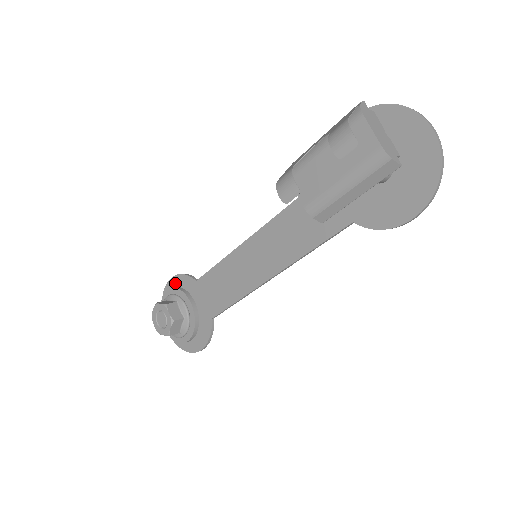
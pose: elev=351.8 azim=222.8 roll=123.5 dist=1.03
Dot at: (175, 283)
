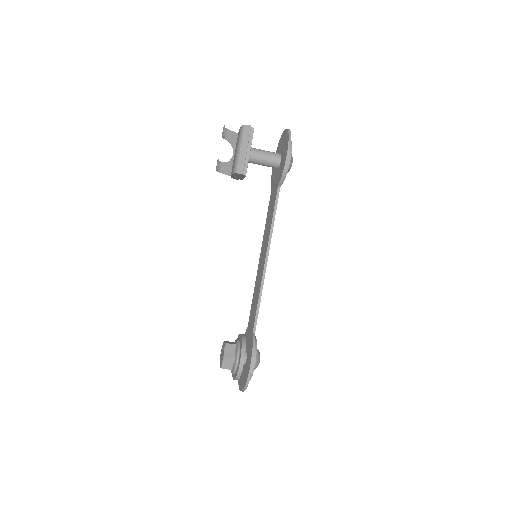
Dot at: occluded
